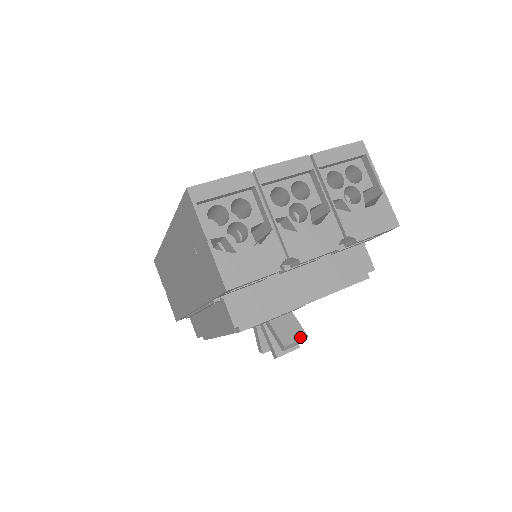
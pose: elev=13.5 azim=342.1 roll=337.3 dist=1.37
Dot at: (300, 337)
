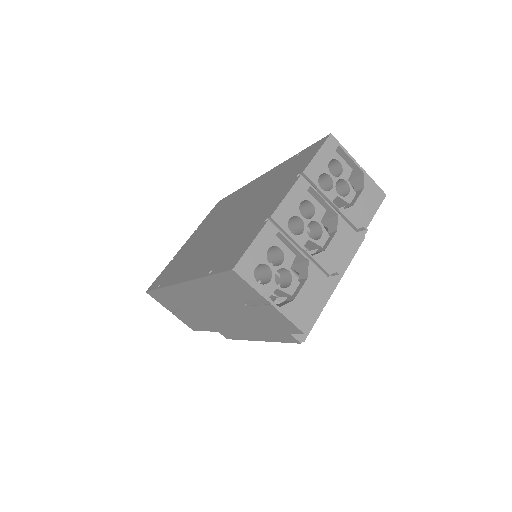
Dot at: occluded
